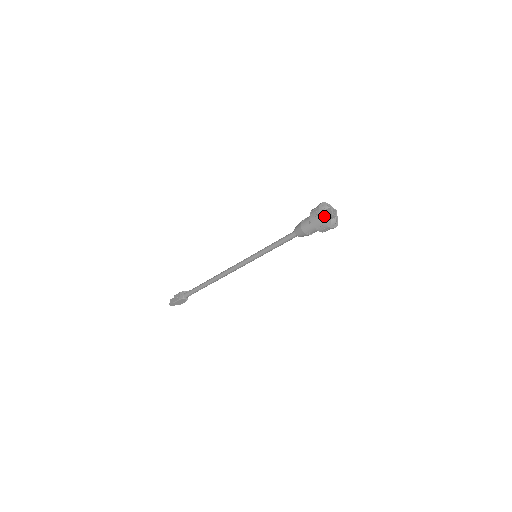
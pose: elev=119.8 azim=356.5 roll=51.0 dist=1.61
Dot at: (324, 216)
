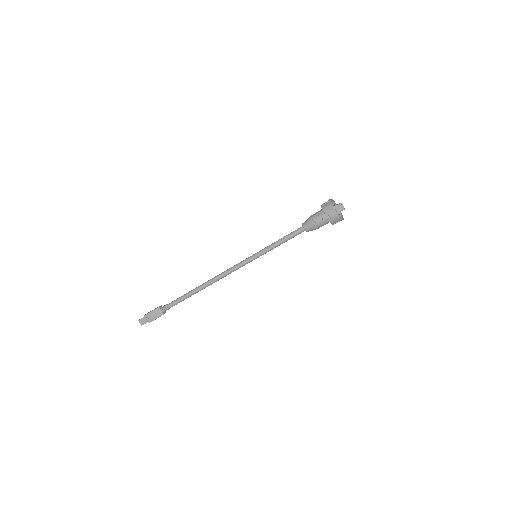
Dot at: occluded
